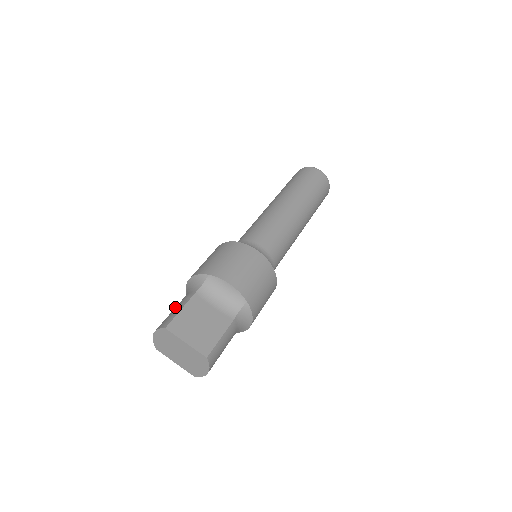
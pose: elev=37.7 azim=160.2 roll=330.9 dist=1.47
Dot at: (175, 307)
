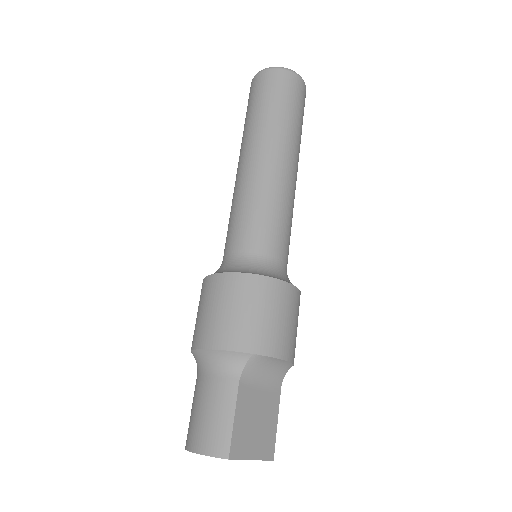
Dot at: (211, 404)
